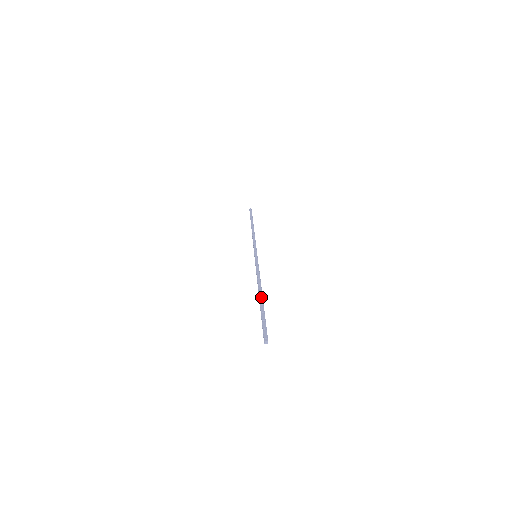
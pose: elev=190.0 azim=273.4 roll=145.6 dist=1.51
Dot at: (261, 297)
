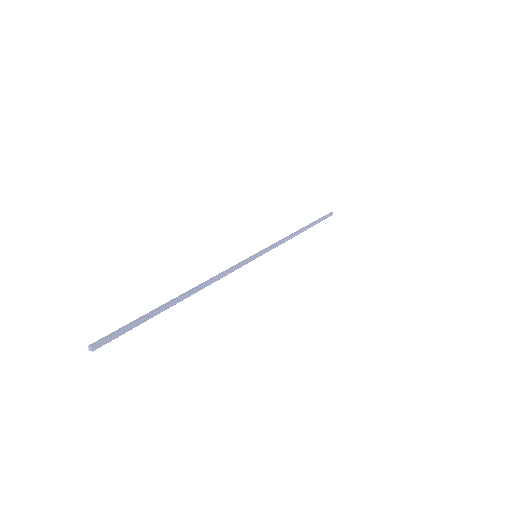
Dot at: (179, 297)
